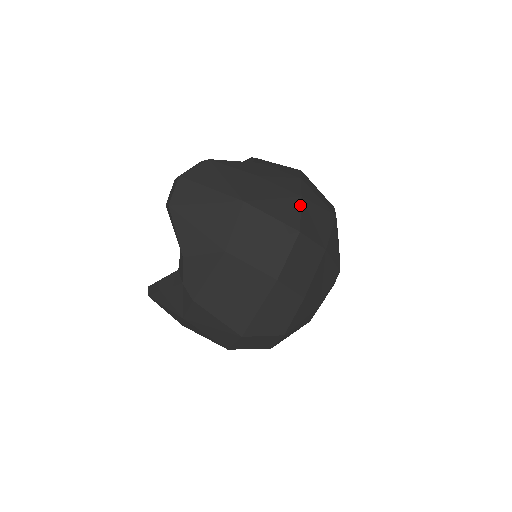
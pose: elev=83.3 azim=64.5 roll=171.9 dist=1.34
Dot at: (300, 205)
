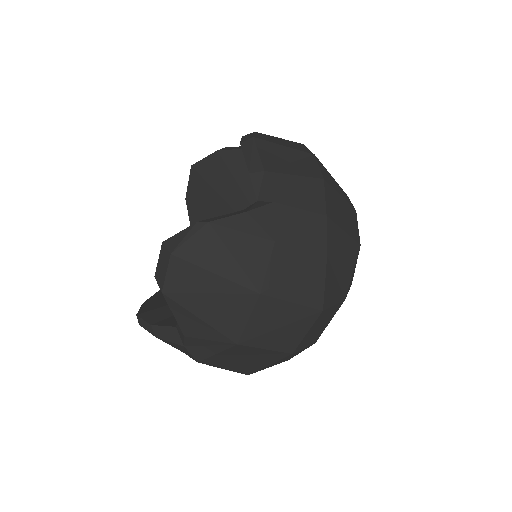
Dot at: (325, 271)
